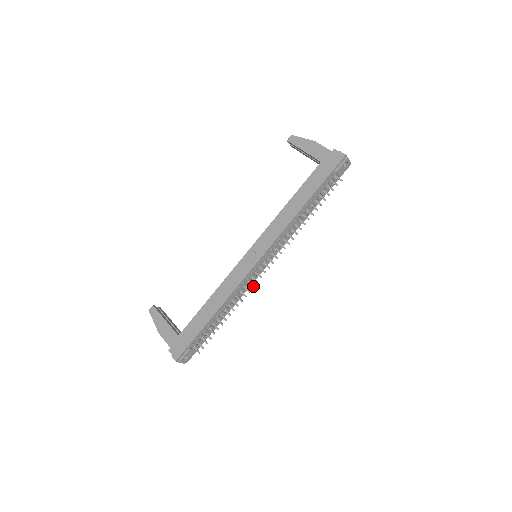
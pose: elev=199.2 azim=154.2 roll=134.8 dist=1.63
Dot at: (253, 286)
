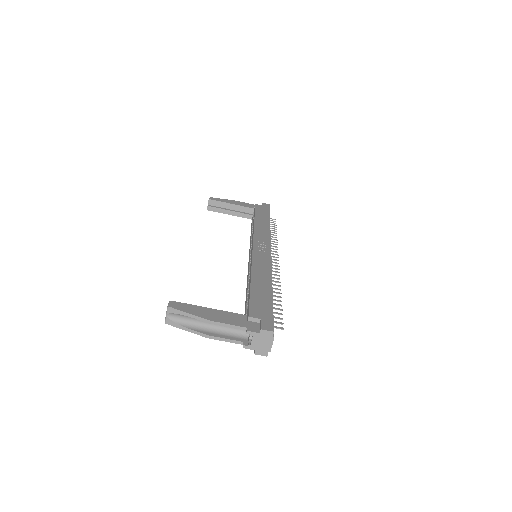
Dot at: (278, 272)
